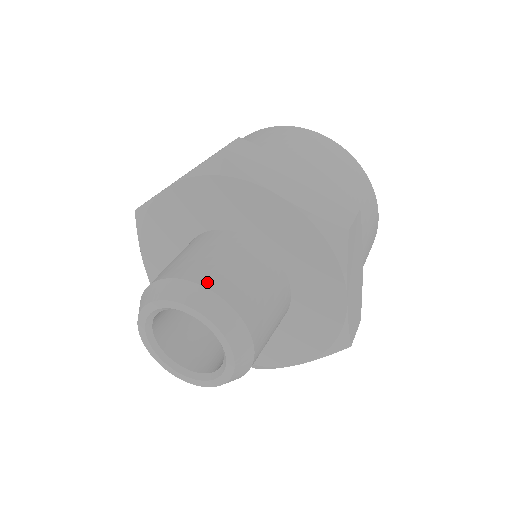
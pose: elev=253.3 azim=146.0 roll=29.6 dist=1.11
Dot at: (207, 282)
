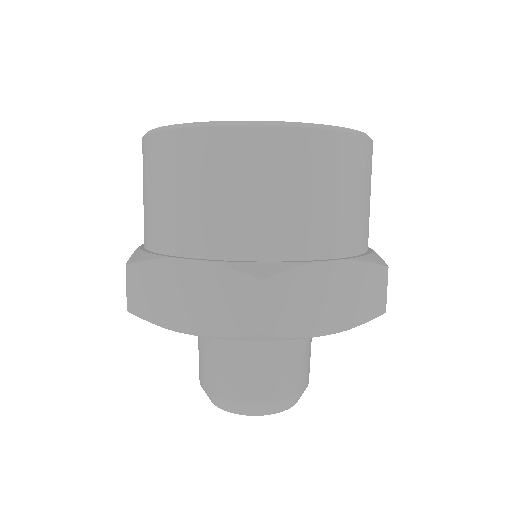
Dot at: (217, 392)
